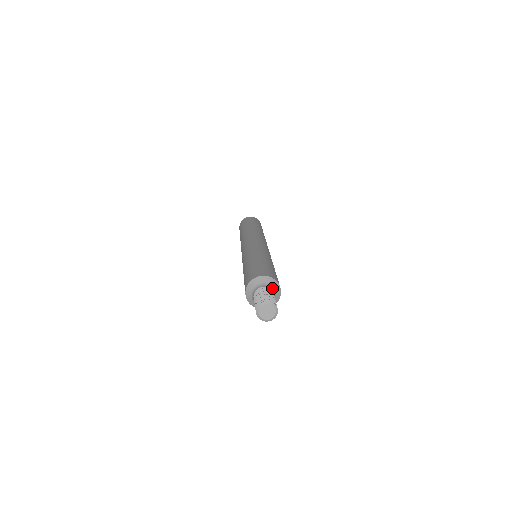
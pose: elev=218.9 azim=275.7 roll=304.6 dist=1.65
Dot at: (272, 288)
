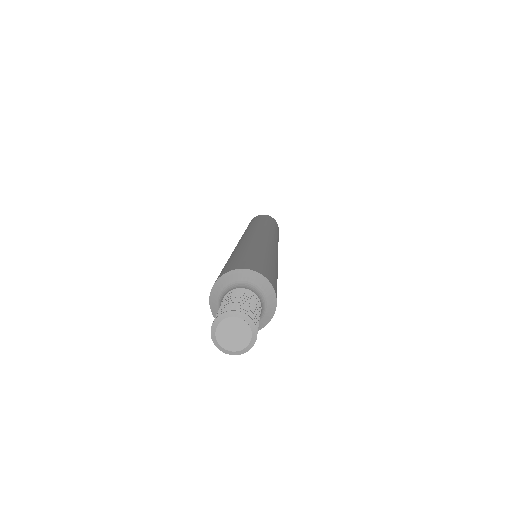
Dot at: (250, 287)
